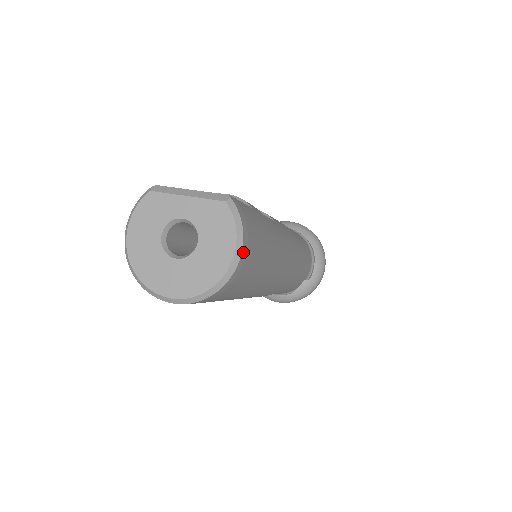
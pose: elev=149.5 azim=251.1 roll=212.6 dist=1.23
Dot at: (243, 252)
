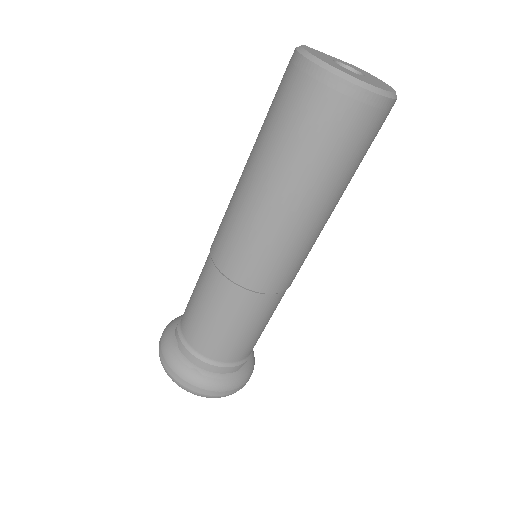
Dot at: occluded
